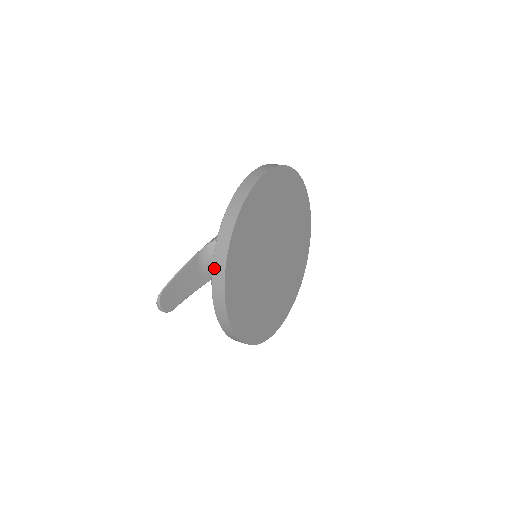
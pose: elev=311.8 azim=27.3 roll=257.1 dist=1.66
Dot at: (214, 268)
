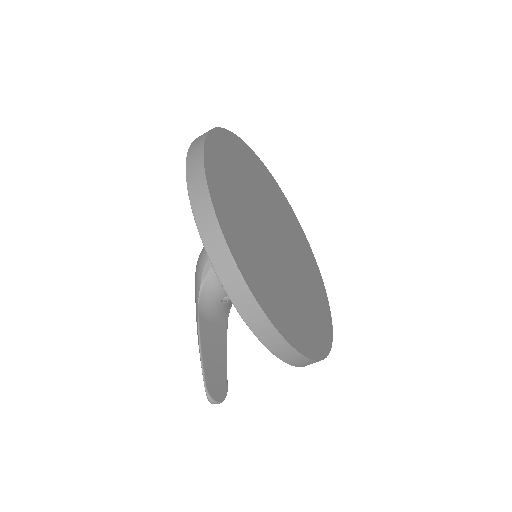
Dot at: (257, 333)
